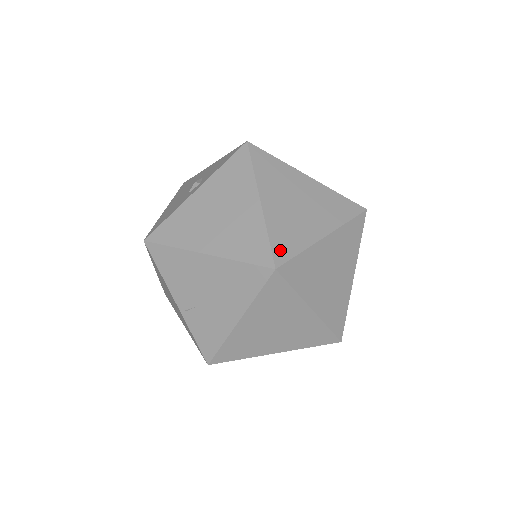
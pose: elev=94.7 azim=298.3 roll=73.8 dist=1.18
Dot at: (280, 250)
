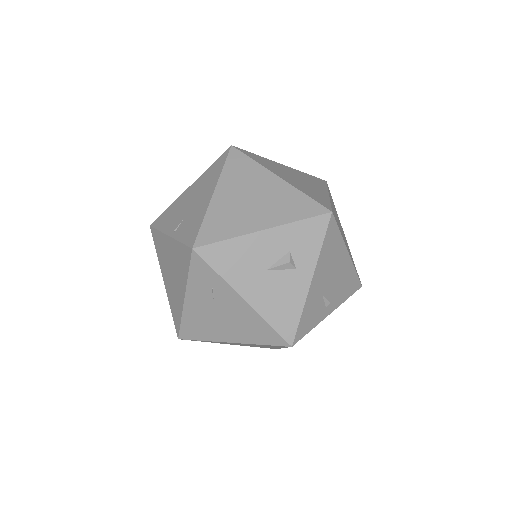
Dot at: occluded
